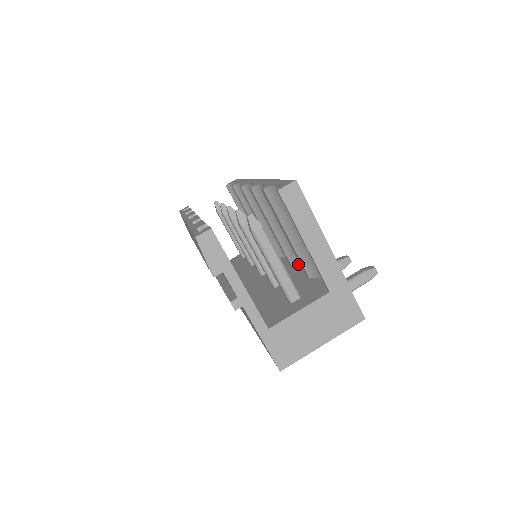
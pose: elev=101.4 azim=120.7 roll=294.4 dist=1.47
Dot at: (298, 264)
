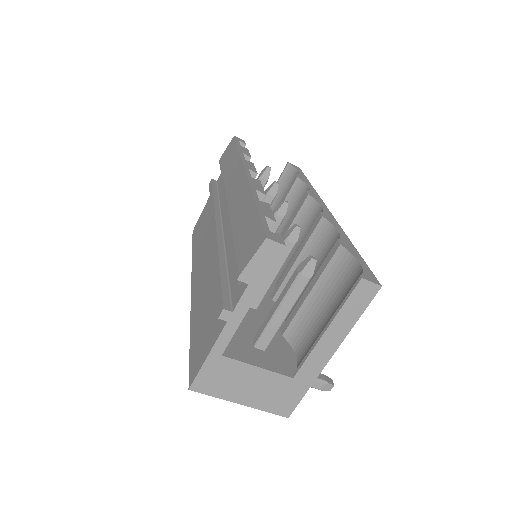
Dot at: occluded
